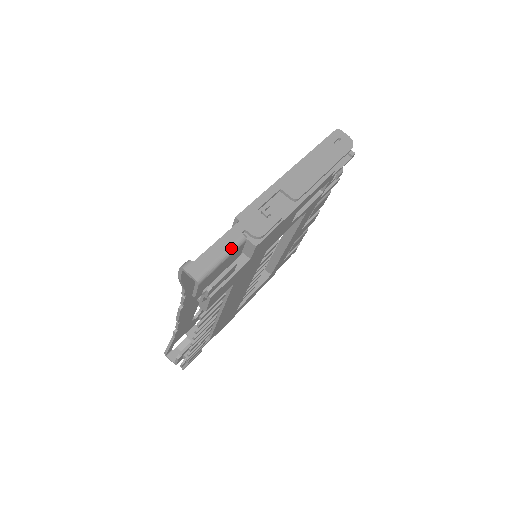
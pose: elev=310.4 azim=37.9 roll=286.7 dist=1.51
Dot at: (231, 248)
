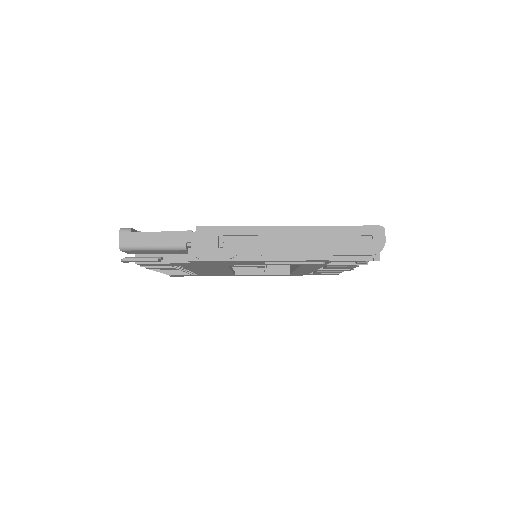
Dot at: (166, 246)
